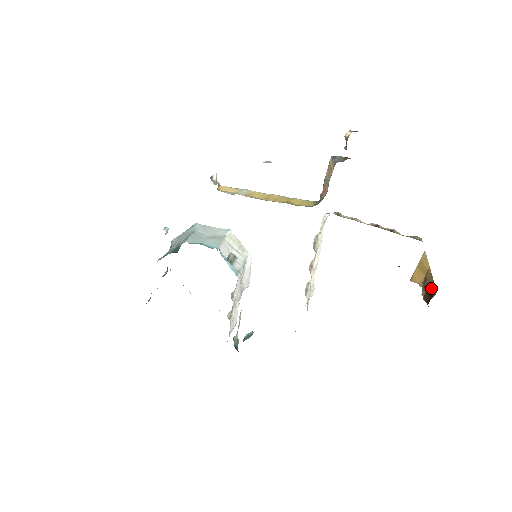
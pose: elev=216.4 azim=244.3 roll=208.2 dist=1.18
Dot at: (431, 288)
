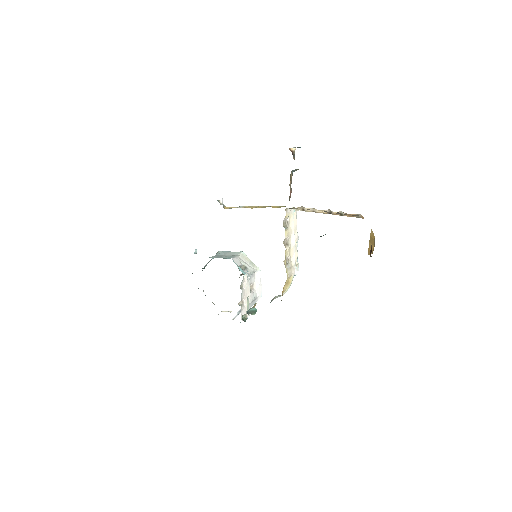
Dot at: occluded
